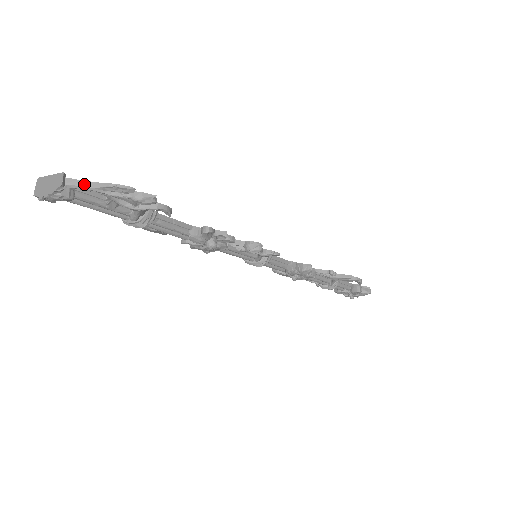
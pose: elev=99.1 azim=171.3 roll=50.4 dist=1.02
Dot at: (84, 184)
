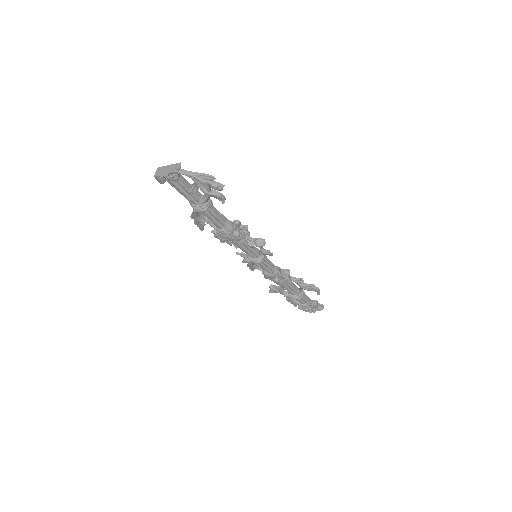
Dot at: (188, 172)
